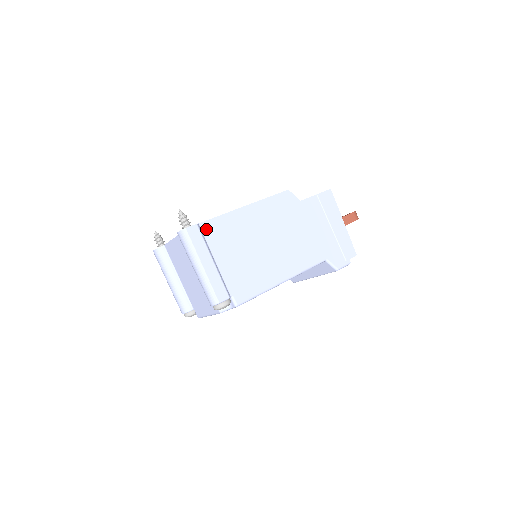
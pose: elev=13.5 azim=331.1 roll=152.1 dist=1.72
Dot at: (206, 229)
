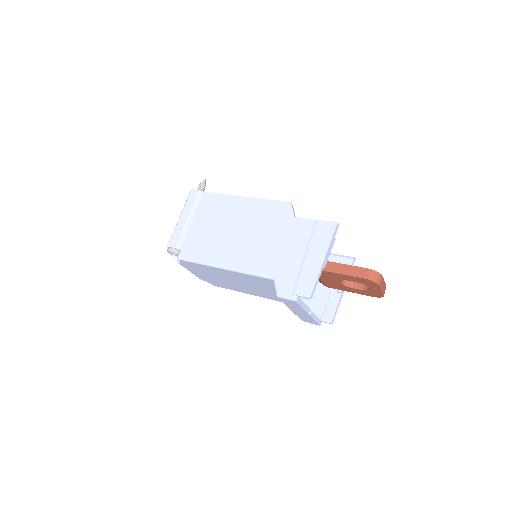
Dot at: (205, 198)
